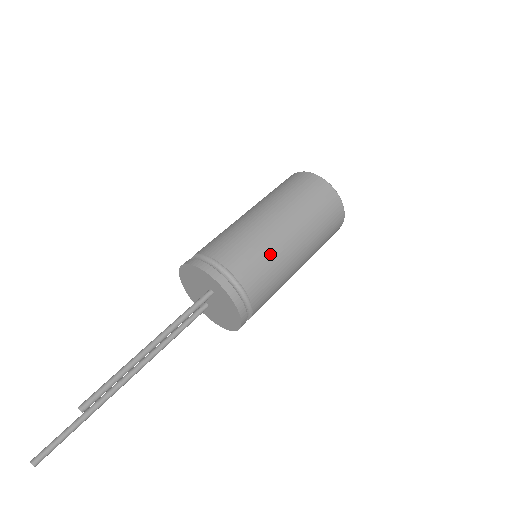
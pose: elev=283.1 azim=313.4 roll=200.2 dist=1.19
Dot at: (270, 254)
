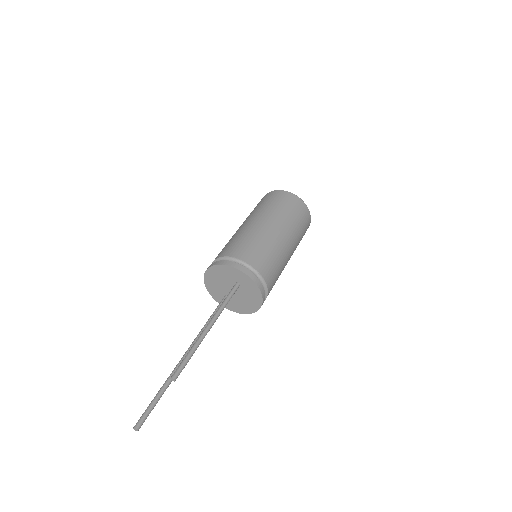
Dot at: (275, 252)
